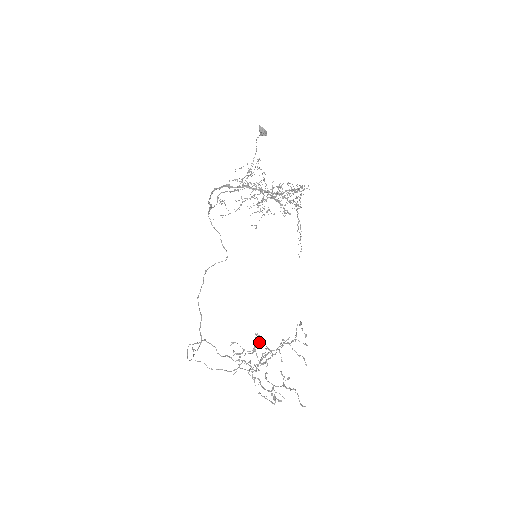
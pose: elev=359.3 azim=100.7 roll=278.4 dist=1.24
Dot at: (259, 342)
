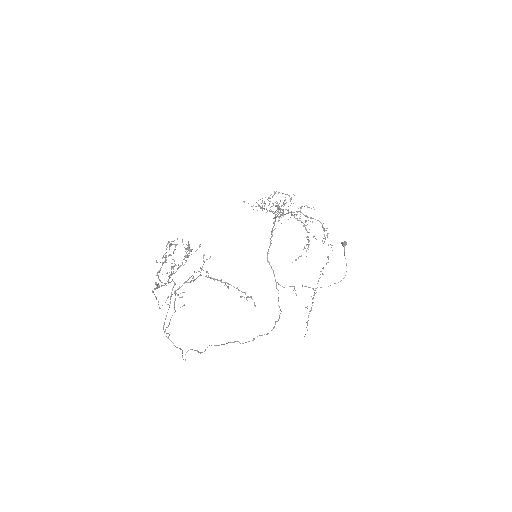
Dot at: (188, 253)
